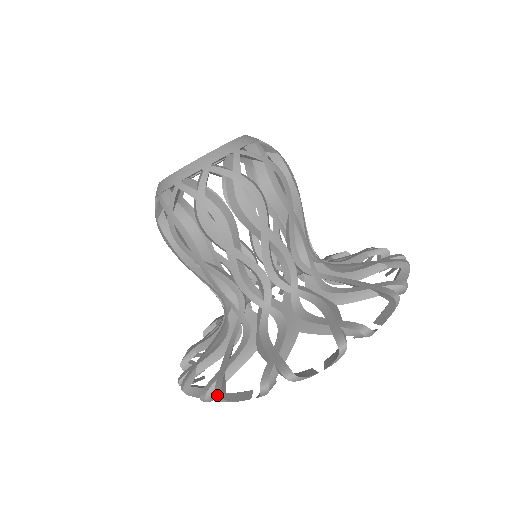
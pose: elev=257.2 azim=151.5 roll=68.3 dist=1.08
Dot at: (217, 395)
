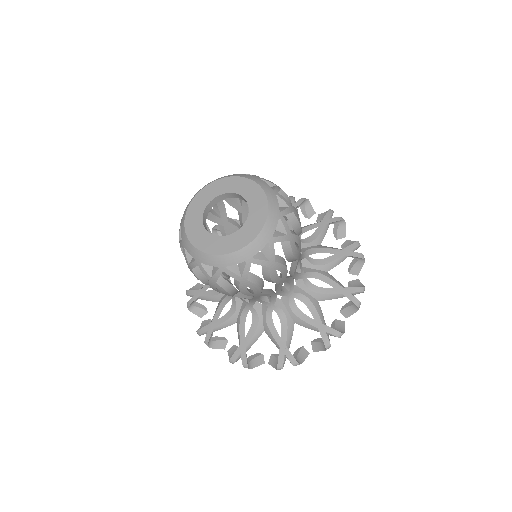
Dot at: (245, 366)
